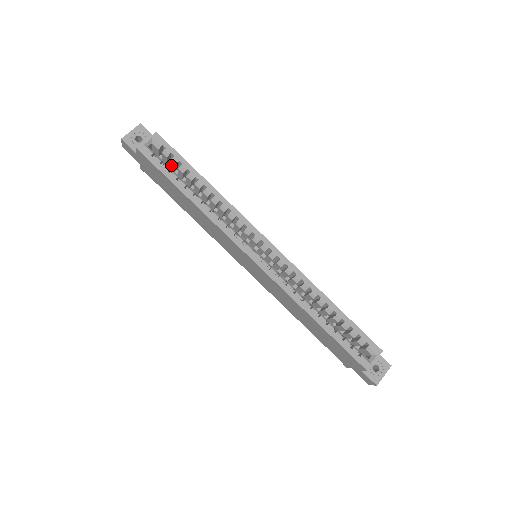
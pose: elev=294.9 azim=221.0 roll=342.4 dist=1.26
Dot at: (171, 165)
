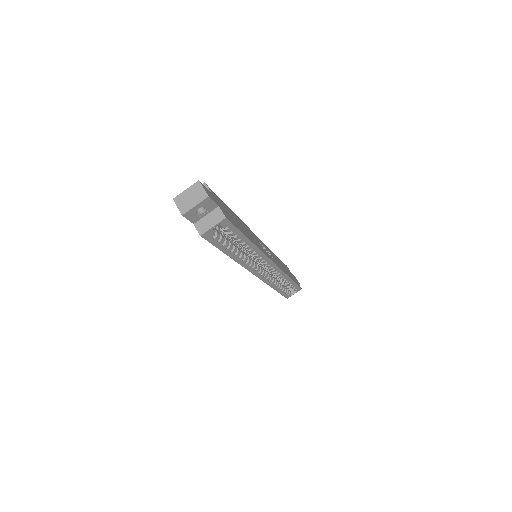
Dot at: occluded
